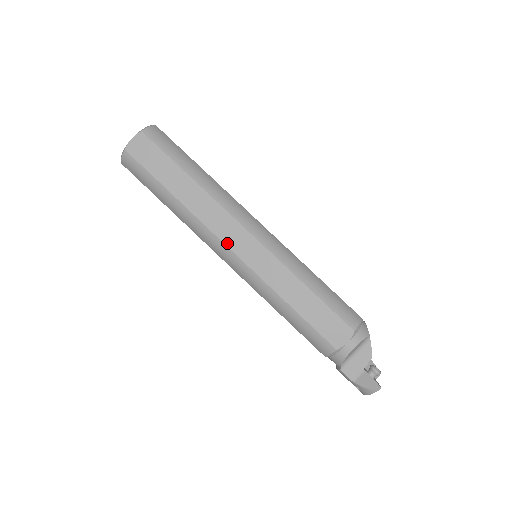
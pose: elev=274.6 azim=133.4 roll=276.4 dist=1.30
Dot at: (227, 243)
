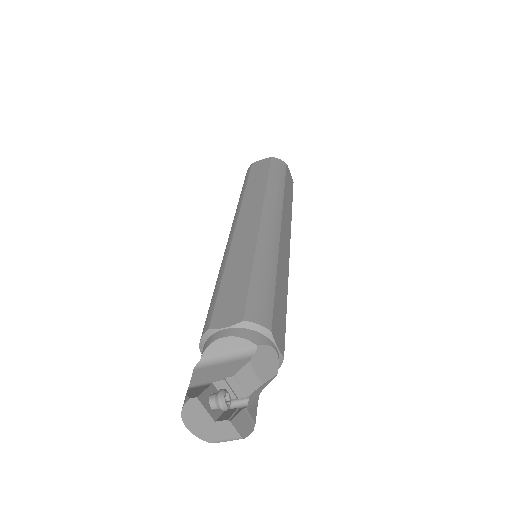
Dot at: (240, 219)
